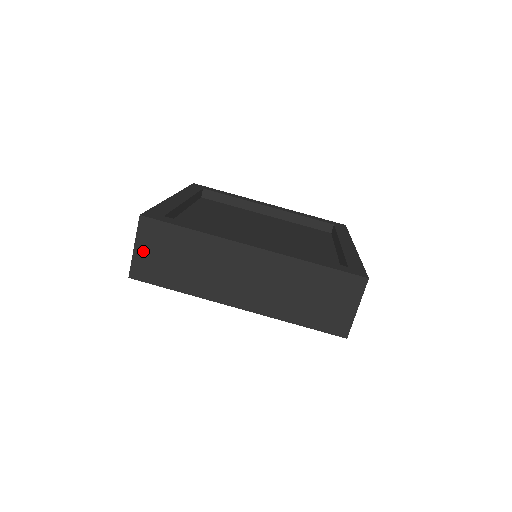
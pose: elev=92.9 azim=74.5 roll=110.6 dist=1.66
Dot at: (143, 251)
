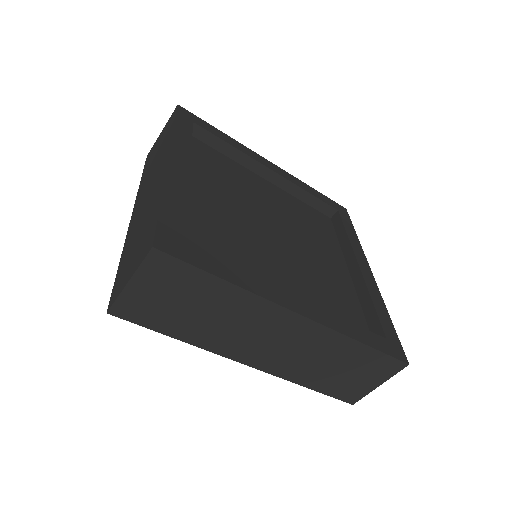
Dot at: (141, 289)
